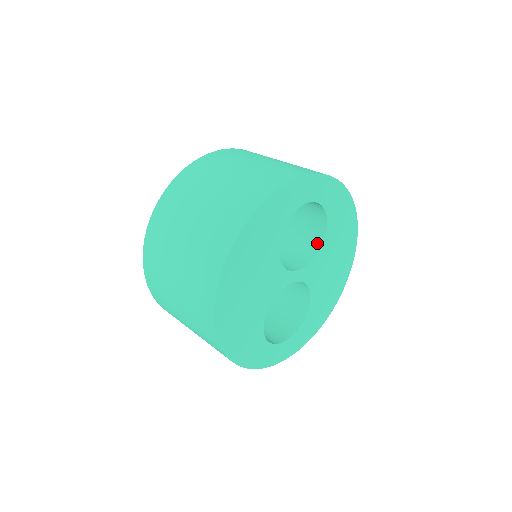
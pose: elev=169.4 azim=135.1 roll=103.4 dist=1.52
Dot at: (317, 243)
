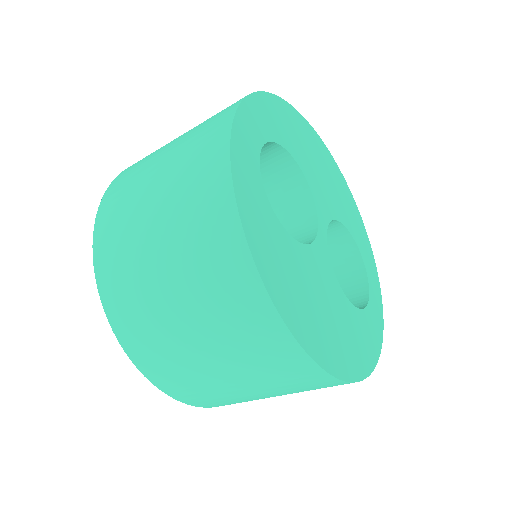
Dot at: (295, 176)
